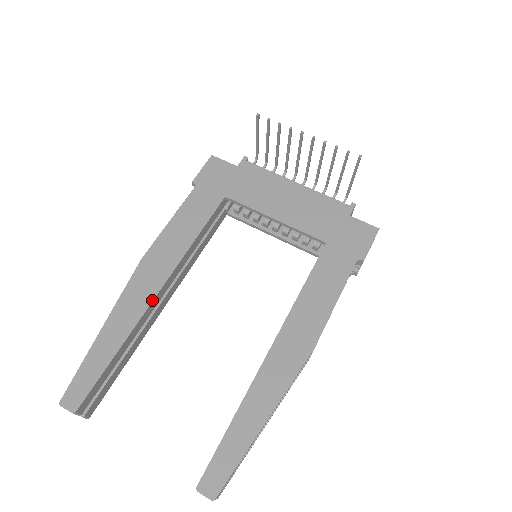
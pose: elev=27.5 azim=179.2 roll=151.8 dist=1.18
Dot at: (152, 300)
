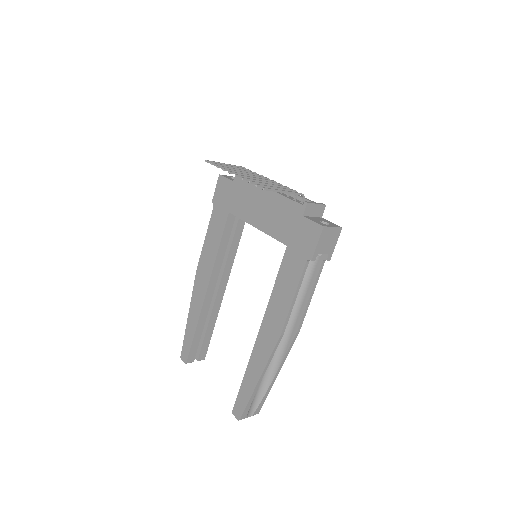
Dot at: (204, 298)
